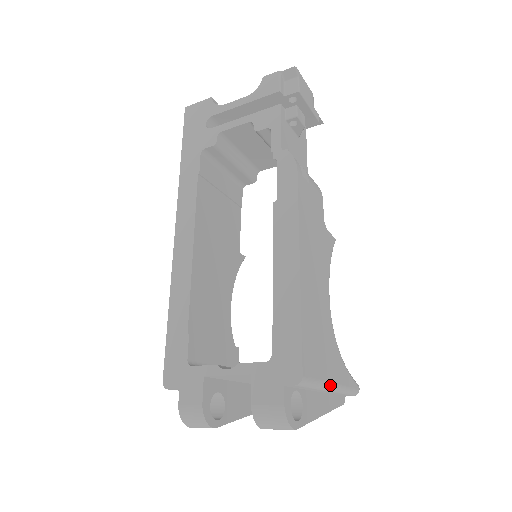
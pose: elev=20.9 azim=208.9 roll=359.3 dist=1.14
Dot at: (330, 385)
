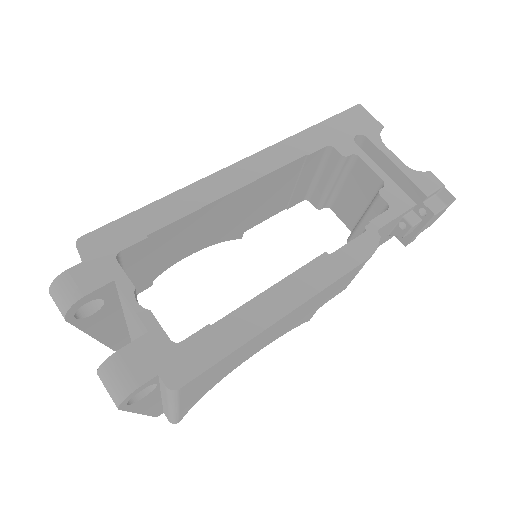
Dot at: (177, 407)
